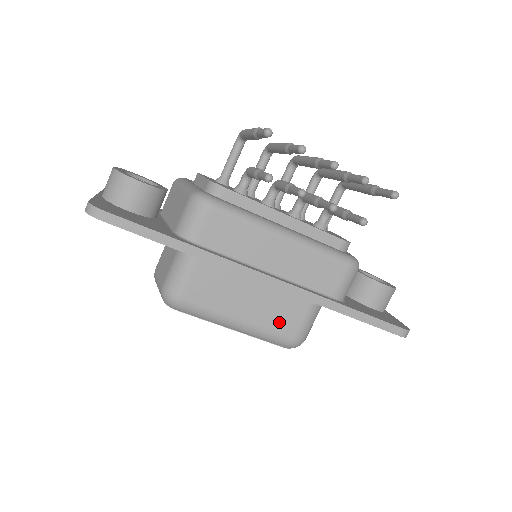
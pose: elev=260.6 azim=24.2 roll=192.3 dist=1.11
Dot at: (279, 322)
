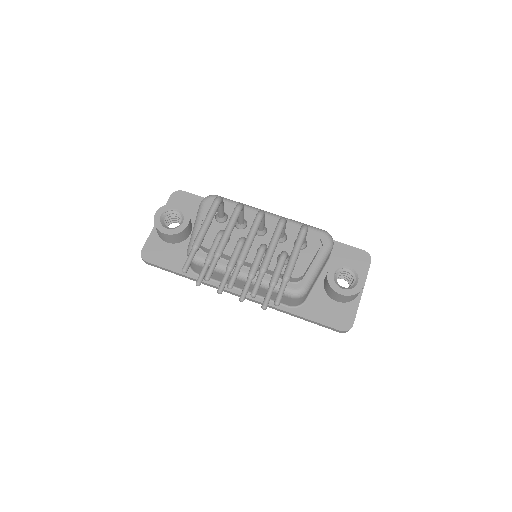
Dot at: occluded
